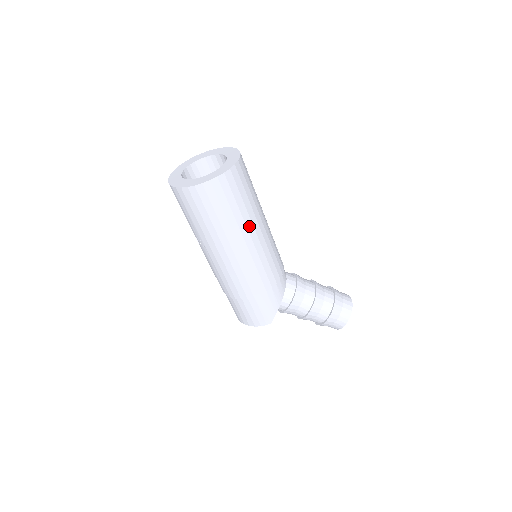
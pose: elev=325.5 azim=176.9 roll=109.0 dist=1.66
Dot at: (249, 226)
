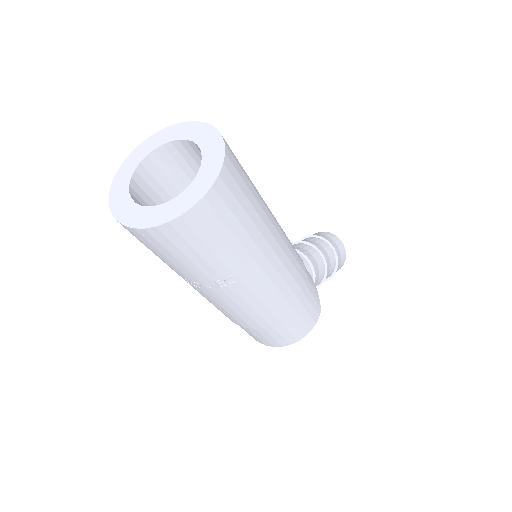
Dot at: (266, 206)
